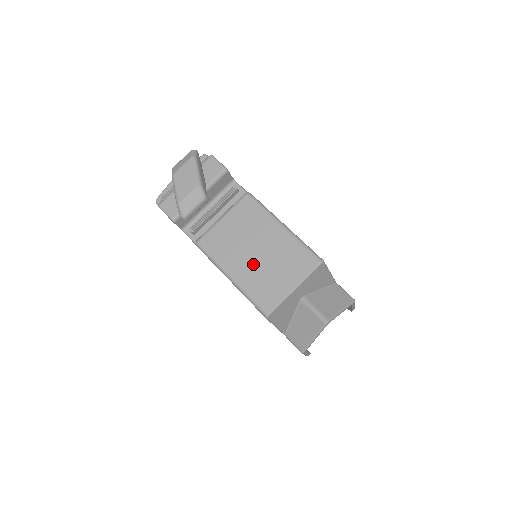
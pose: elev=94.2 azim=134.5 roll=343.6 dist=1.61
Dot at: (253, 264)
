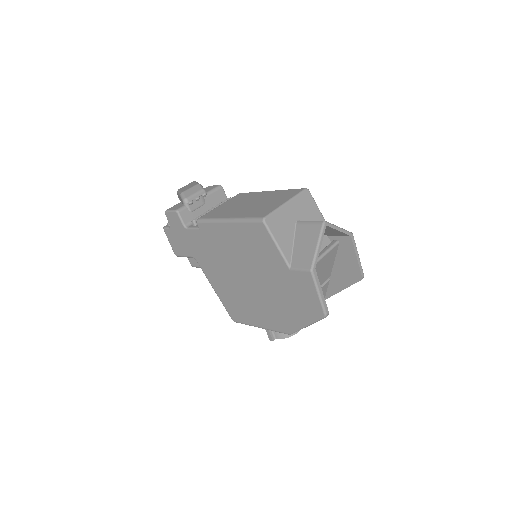
Dot at: (247, 208)
